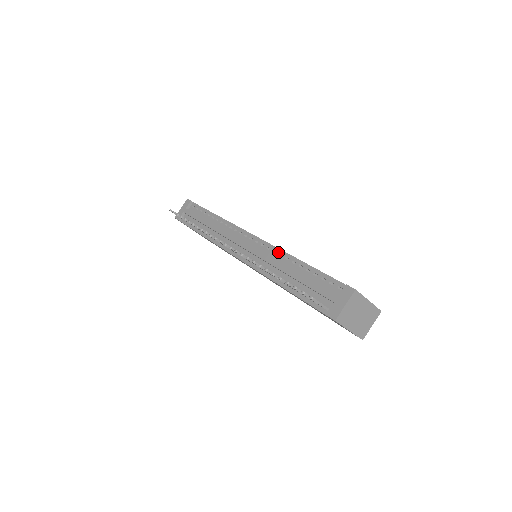
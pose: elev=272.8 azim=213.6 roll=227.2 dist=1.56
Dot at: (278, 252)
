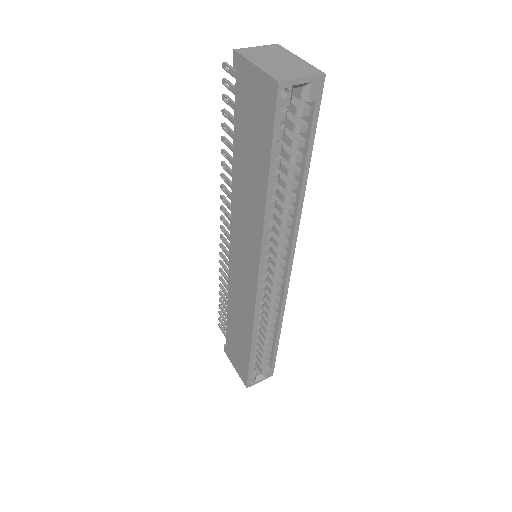
Dot at: occluded
